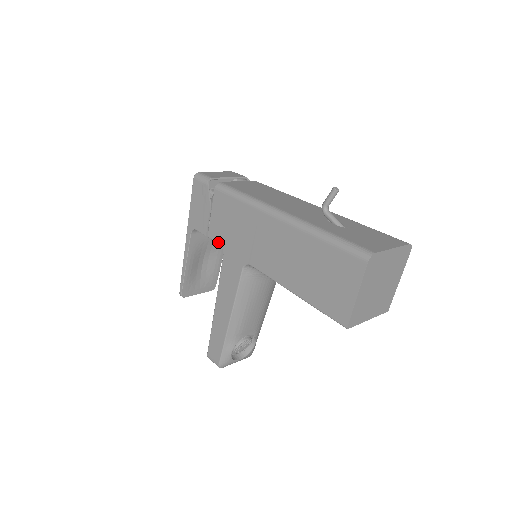
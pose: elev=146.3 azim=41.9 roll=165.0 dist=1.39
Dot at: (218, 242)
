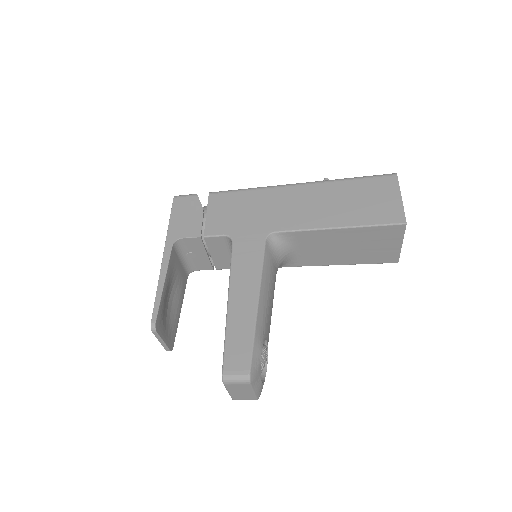
Dot at: (222, 233)
